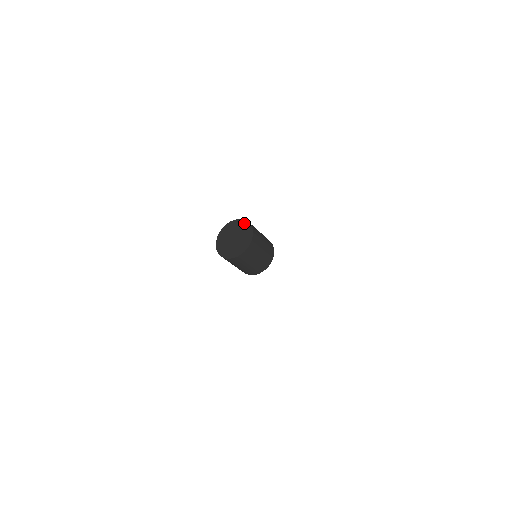
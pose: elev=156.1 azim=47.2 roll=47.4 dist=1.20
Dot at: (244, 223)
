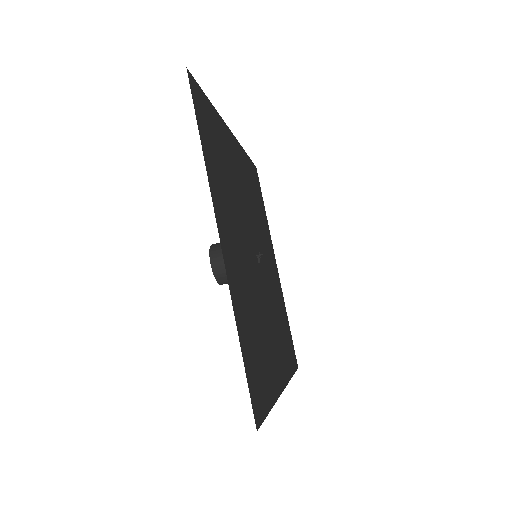
Dot at: (212, 266)
